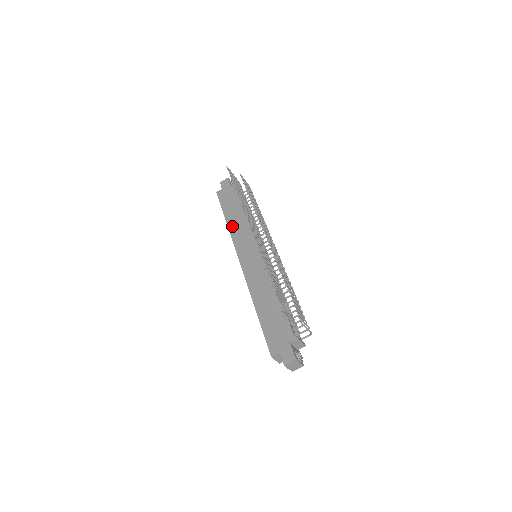
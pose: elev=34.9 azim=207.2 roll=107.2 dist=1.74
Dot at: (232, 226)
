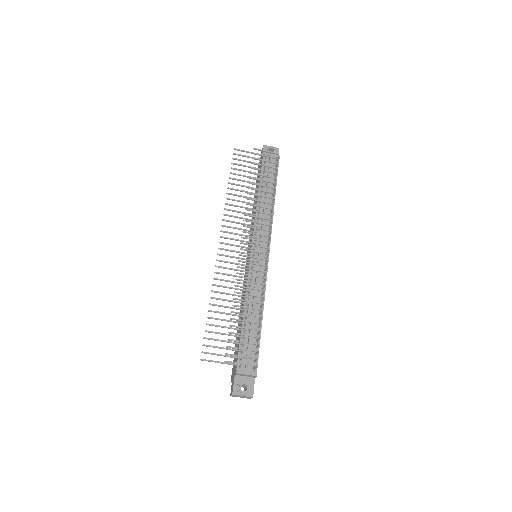
Dot at: occluded
